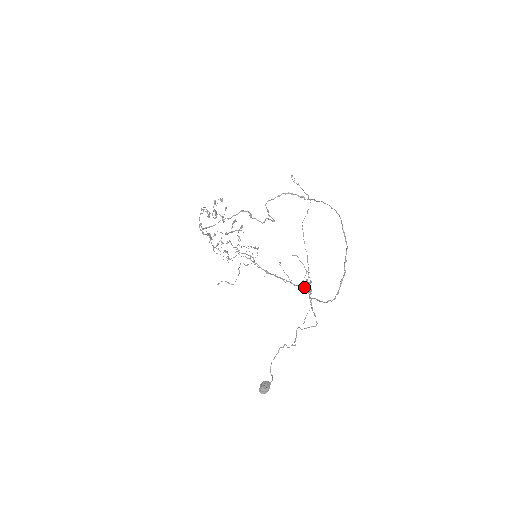
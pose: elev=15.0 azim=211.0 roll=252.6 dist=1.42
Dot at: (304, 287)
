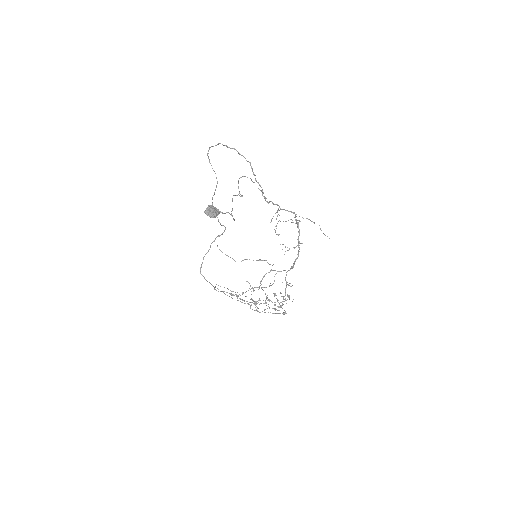
Dot at: (296, 223)
